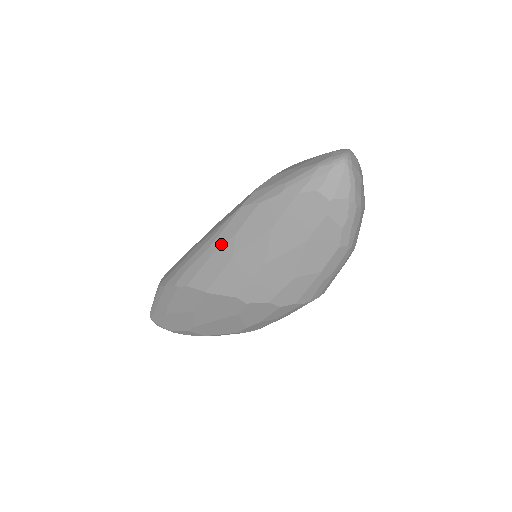
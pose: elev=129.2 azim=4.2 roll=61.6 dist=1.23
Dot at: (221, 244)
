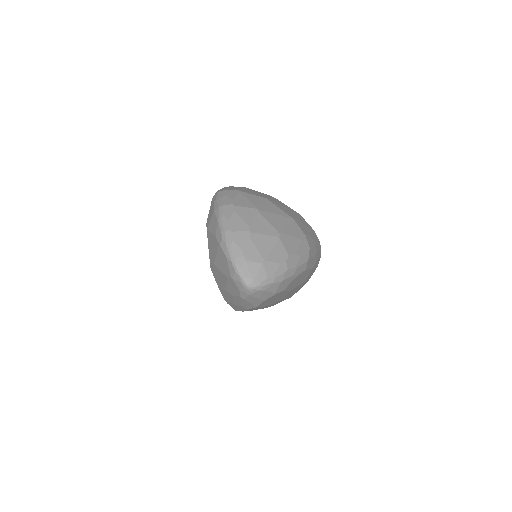
Dot at: occluded
